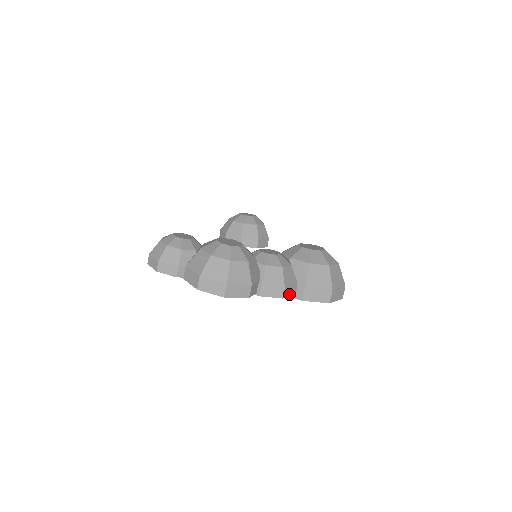
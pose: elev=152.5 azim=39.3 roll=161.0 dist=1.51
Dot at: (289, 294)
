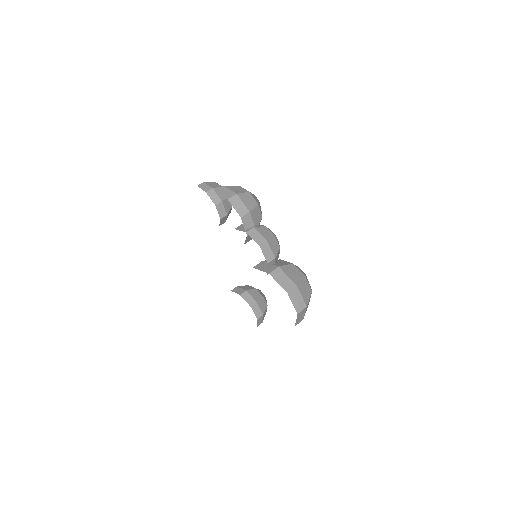
Dot at: (265, 253)
